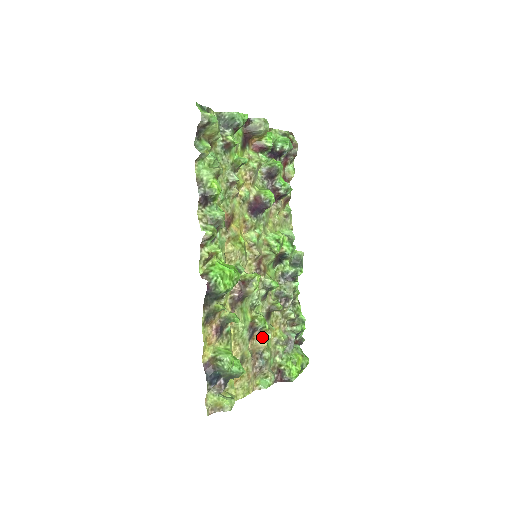
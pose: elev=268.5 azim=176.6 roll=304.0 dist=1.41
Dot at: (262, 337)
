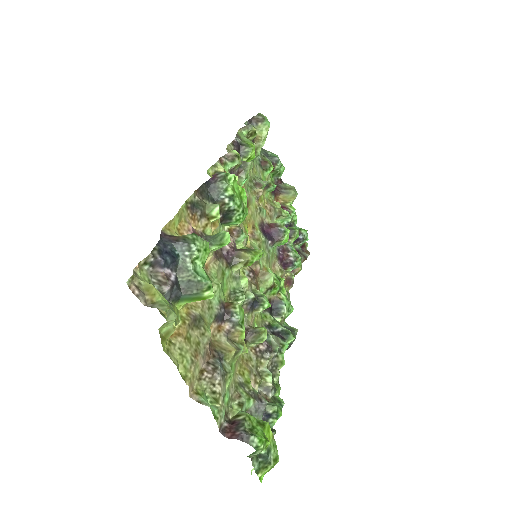
Dot at: (230, 341)
